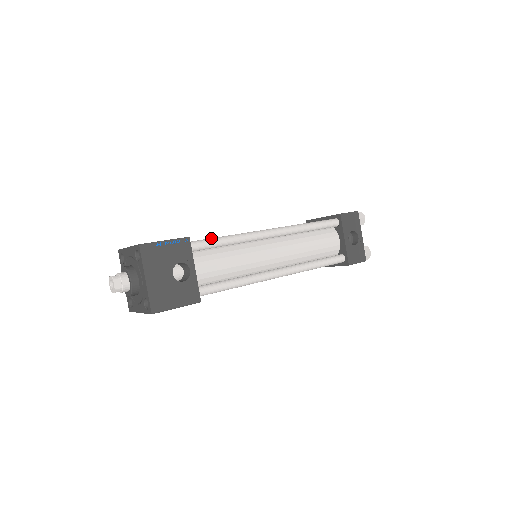
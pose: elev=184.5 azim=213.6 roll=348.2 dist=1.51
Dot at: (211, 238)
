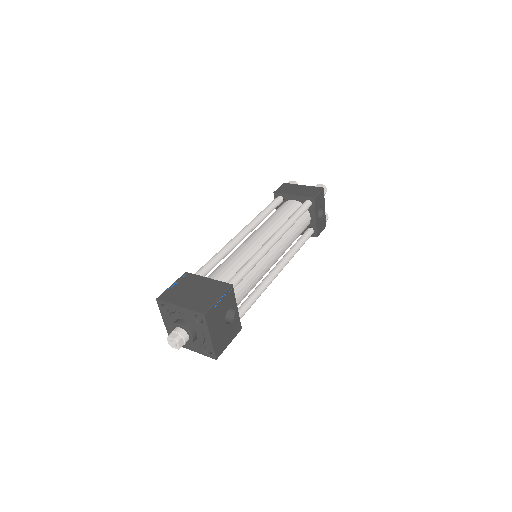
Dot at: (241, 272)
